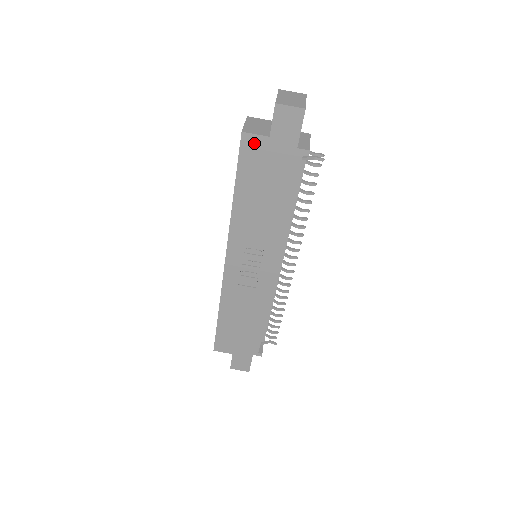
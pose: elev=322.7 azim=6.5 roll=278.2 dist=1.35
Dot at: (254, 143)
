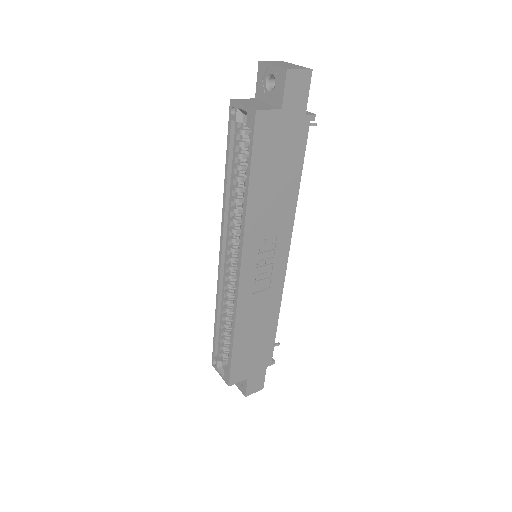
Dot at: (268, 120)
